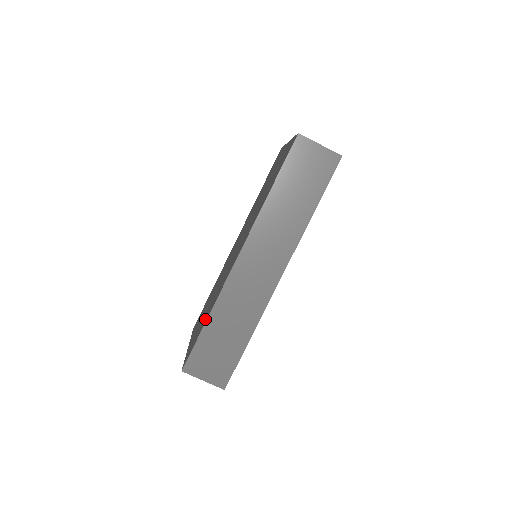
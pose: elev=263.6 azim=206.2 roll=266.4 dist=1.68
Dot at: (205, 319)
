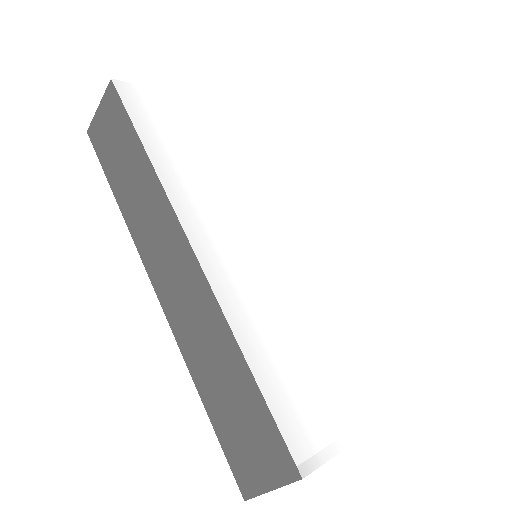
Dot at: occluded
